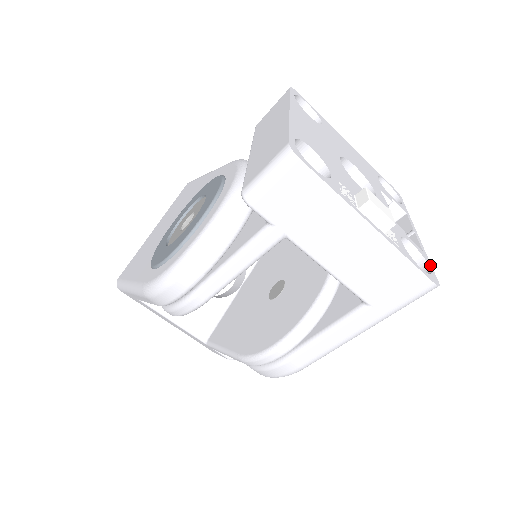
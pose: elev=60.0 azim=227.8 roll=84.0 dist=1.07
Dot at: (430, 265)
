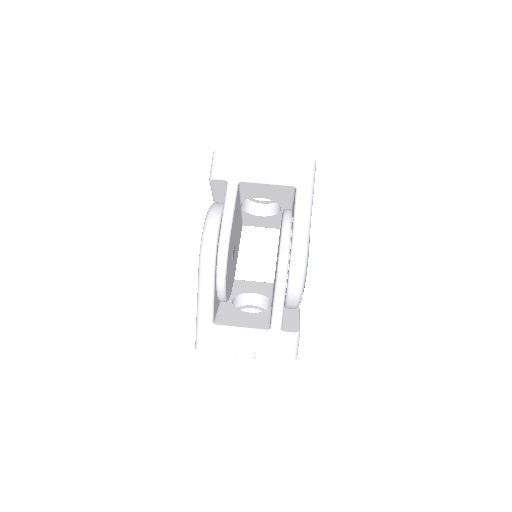
Dot at: occluded
